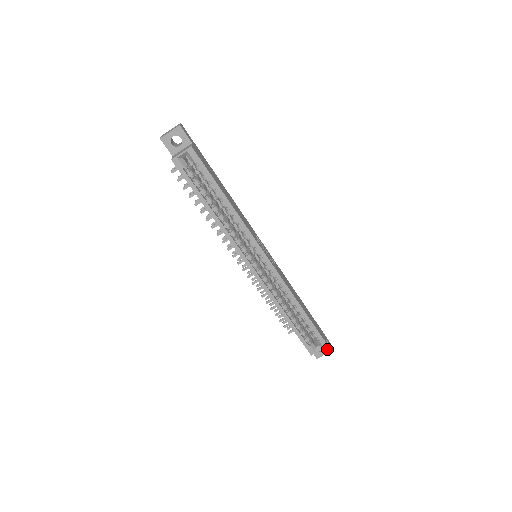
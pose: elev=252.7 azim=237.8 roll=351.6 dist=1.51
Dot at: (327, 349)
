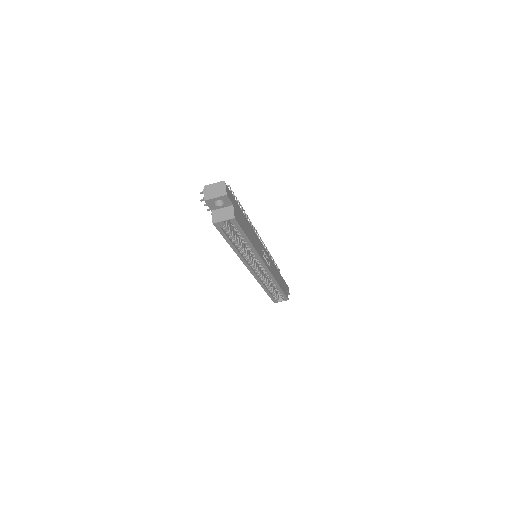
Dot at: occluded
